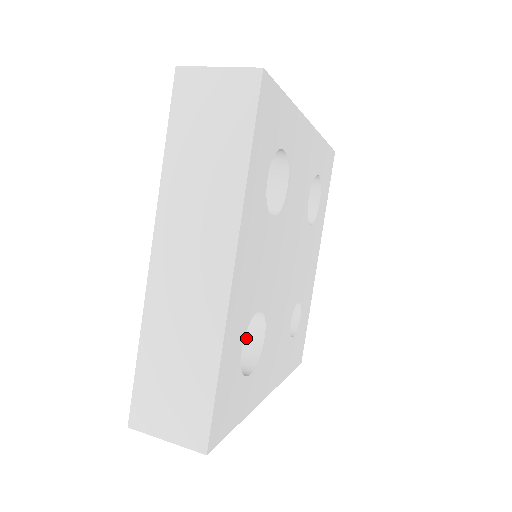
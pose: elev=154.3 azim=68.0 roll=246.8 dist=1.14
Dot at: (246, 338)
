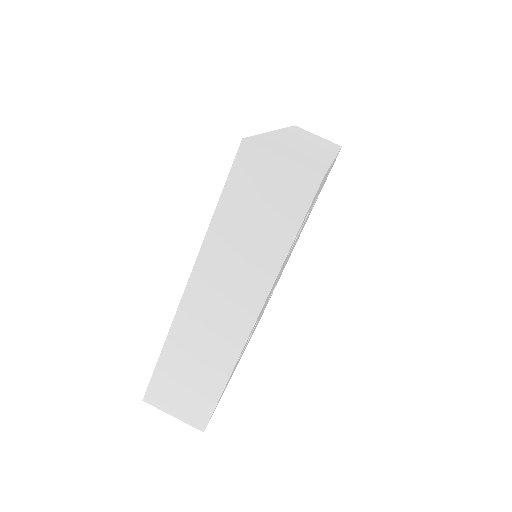
Dot at: occluded
